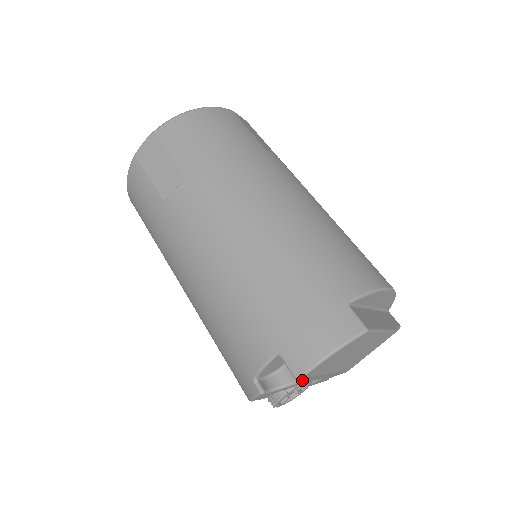
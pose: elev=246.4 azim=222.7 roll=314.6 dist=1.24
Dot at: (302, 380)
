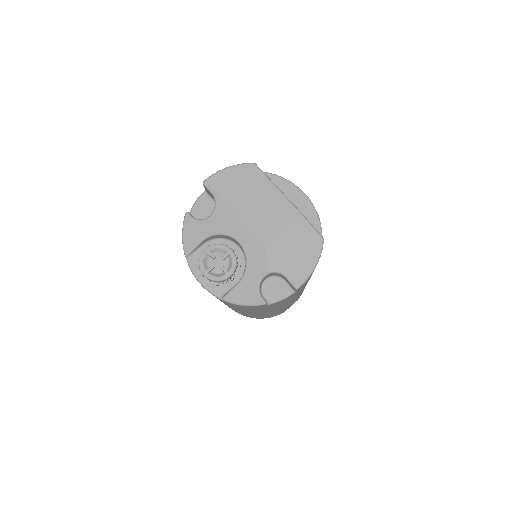
Dot at: (214, 209)
